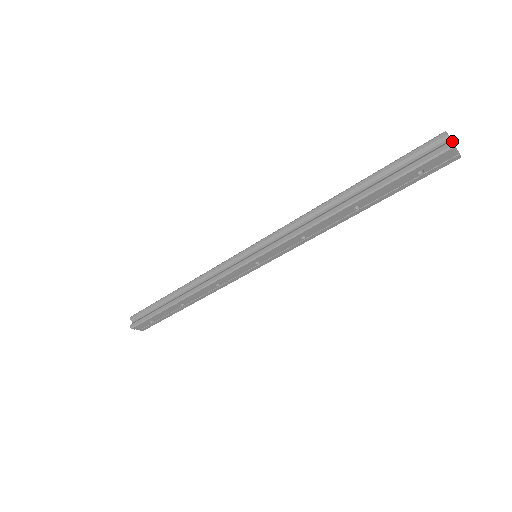
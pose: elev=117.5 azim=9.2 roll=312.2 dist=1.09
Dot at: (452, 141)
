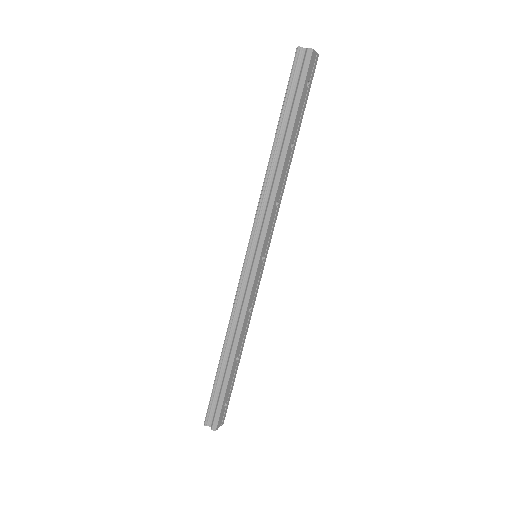
Dot at: occluded
